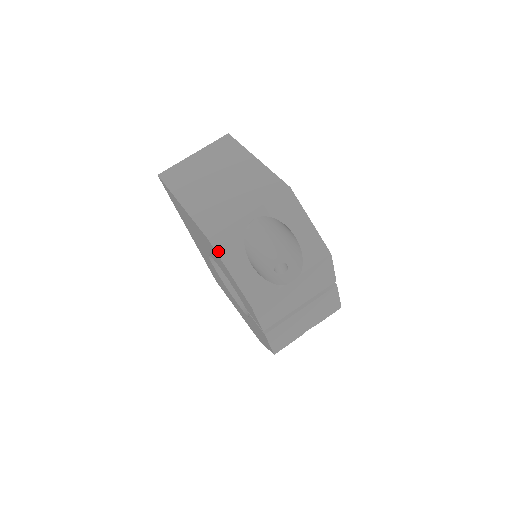
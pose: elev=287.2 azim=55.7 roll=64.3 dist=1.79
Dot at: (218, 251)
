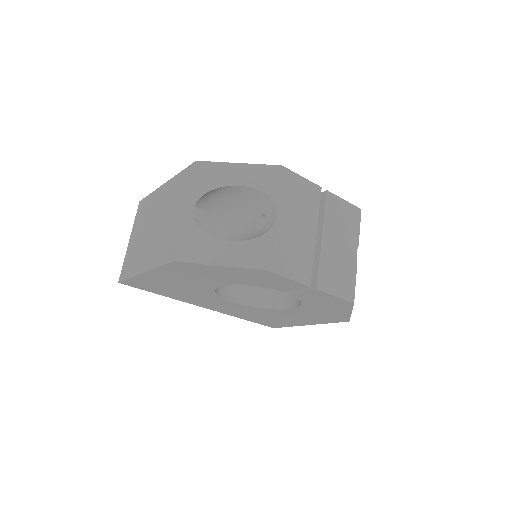
Dot at: (191, 261)
